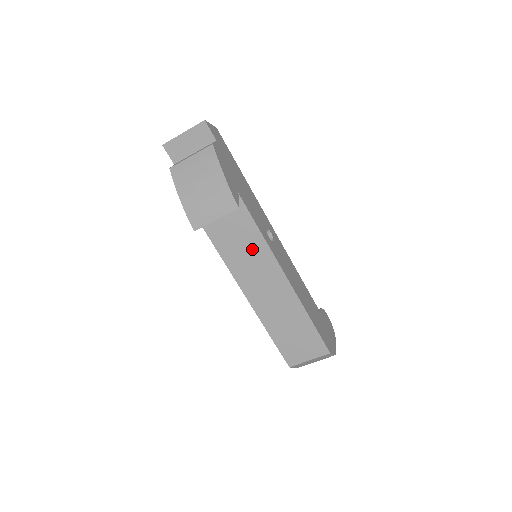
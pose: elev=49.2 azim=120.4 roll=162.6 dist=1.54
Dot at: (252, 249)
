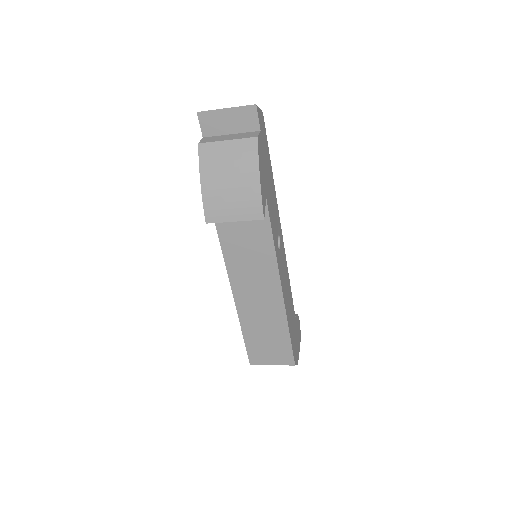
Dot at: (258, 254)
